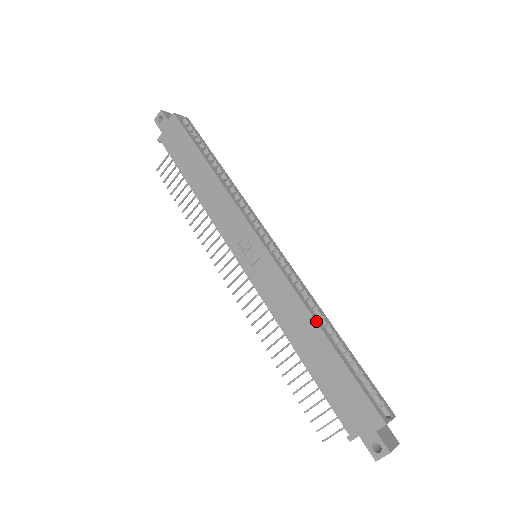
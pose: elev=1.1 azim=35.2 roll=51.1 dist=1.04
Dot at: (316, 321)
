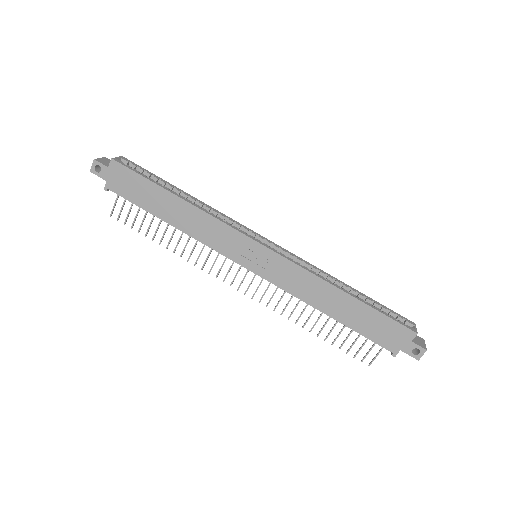
Dot at: (336, 287)
